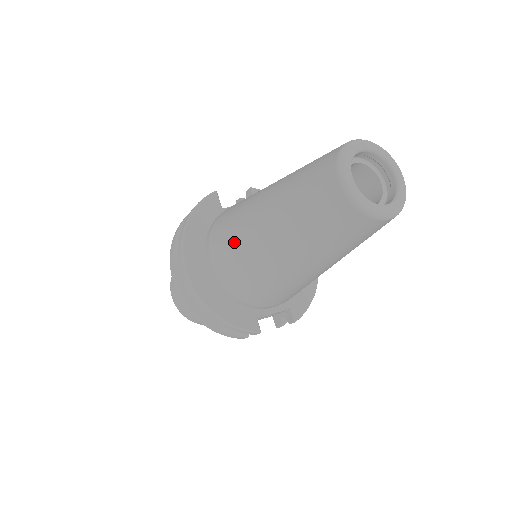
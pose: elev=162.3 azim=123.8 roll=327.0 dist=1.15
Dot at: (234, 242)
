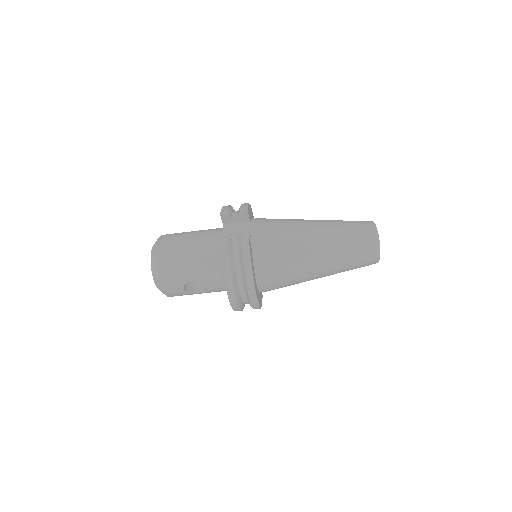
Dot at: (292, 277)
